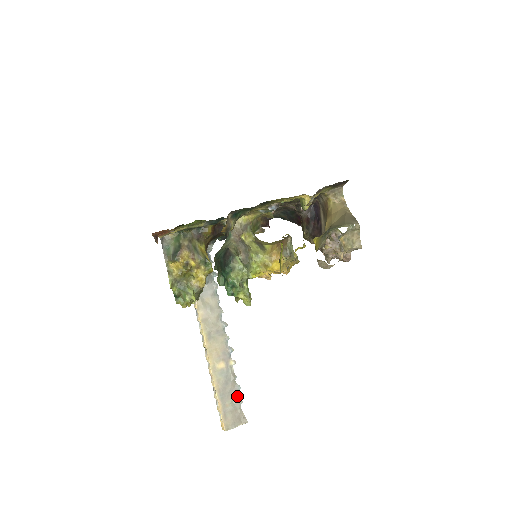
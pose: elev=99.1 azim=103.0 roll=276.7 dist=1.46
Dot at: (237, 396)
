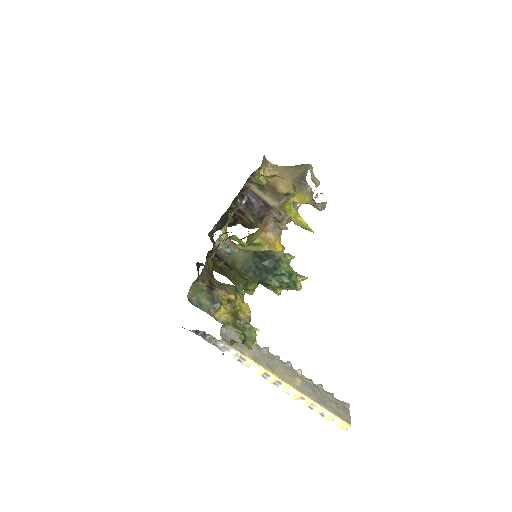
Dot at: (327, 393)
